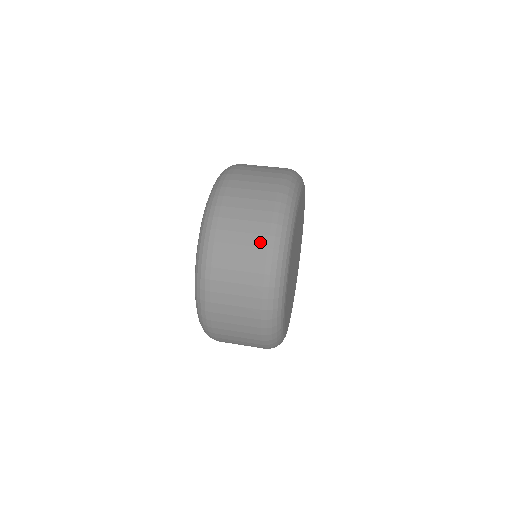
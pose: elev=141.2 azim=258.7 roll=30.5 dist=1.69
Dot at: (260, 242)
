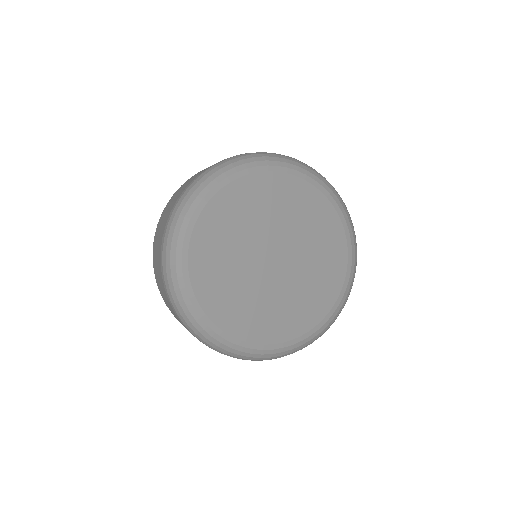
Dot at: (178, 197)
